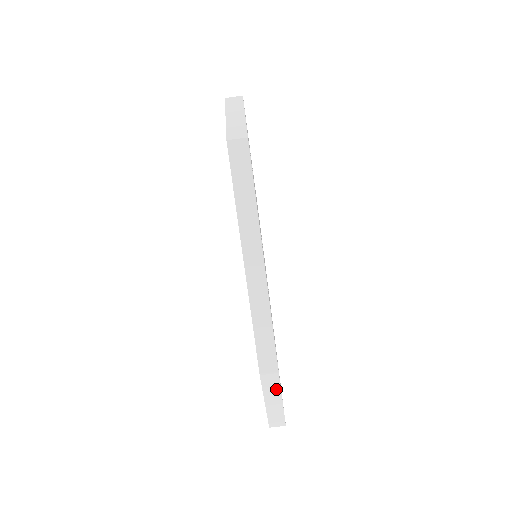
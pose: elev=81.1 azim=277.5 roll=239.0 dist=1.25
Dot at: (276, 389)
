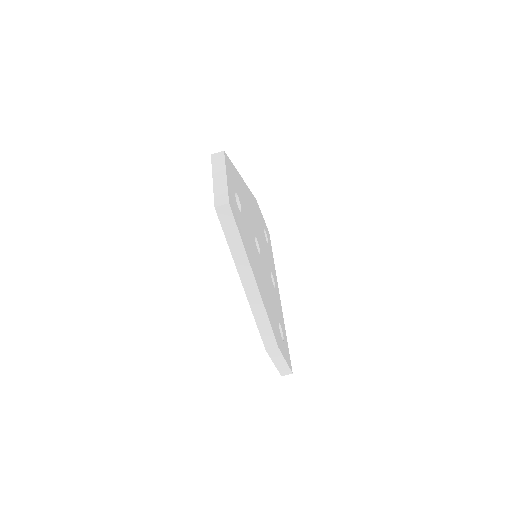
Dot at: (279, 356)
